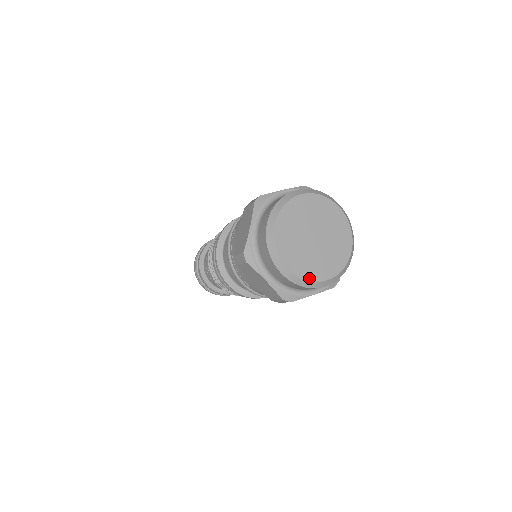
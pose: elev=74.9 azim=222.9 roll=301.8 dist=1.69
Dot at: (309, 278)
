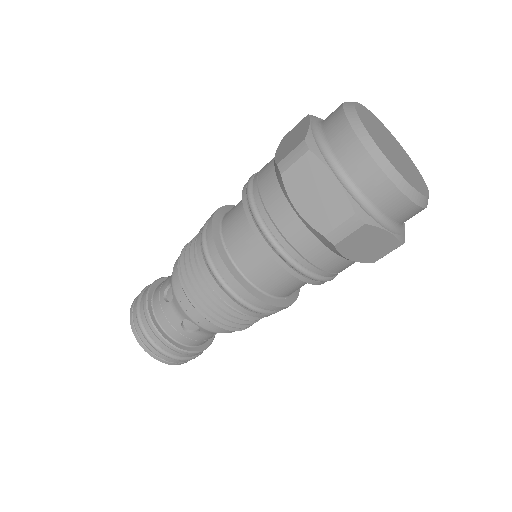
Dot at: (401, 174)
